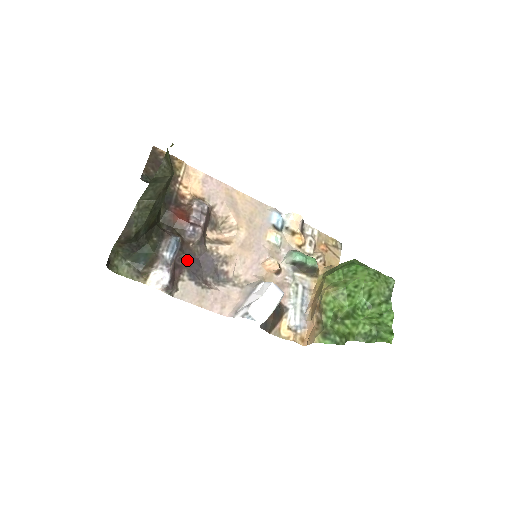
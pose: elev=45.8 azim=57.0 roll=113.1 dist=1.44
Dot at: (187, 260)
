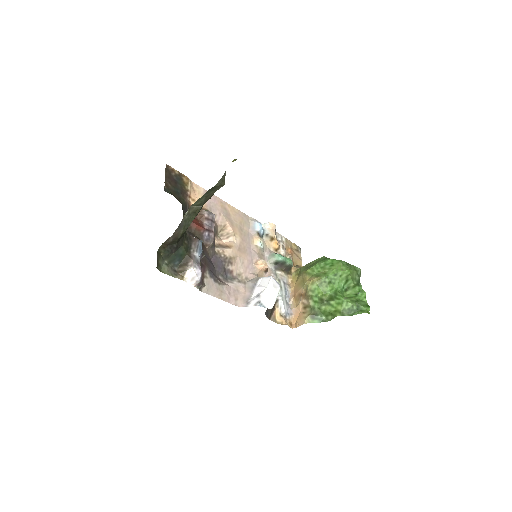
Dot at: (206, 261)
